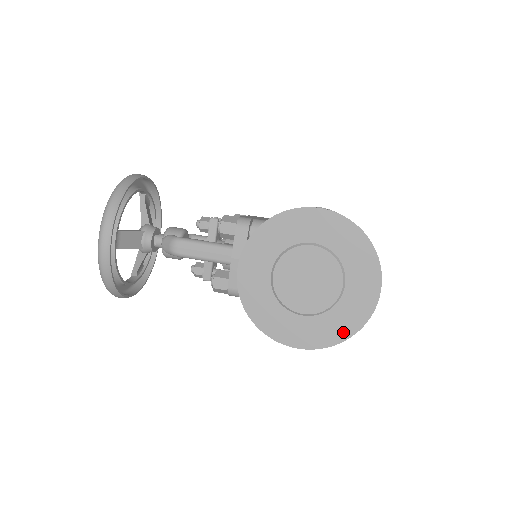
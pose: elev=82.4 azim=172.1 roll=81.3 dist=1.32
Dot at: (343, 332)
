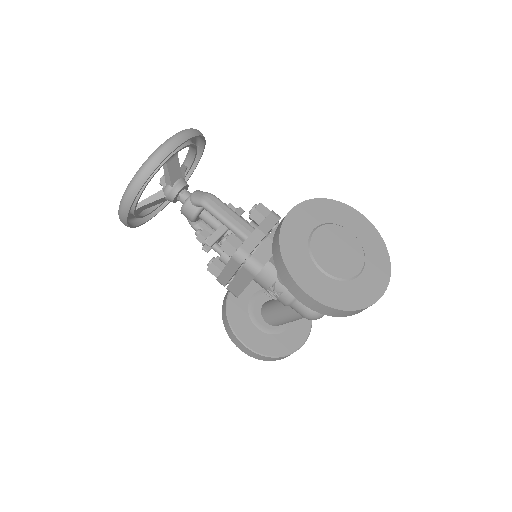
Dot at: (349, 303)
